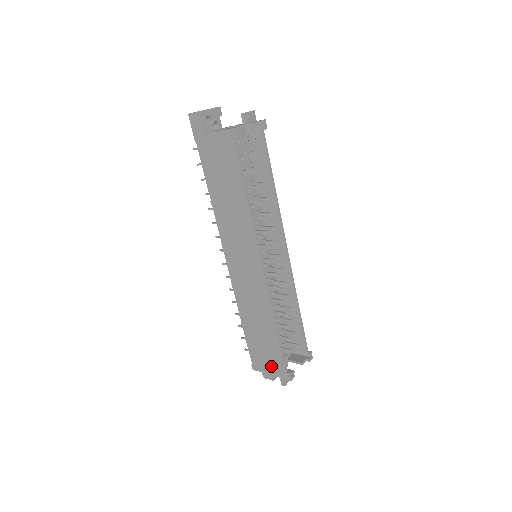
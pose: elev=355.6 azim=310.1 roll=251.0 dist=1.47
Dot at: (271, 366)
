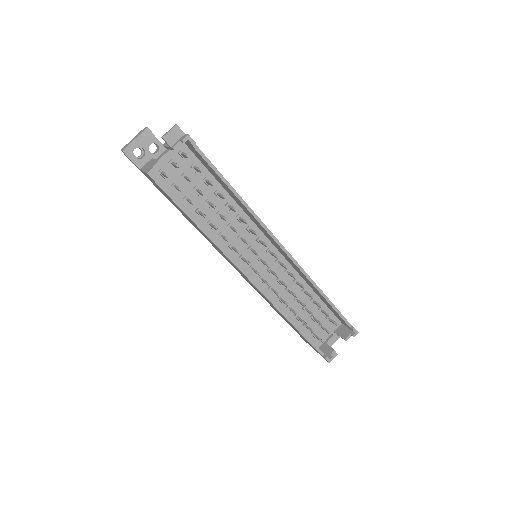
Dot at: (311, 346)
